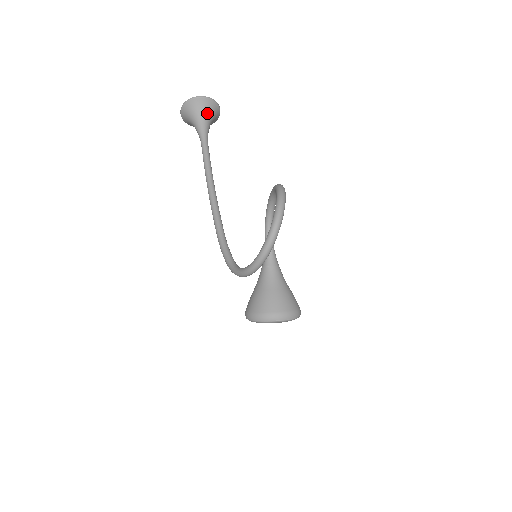
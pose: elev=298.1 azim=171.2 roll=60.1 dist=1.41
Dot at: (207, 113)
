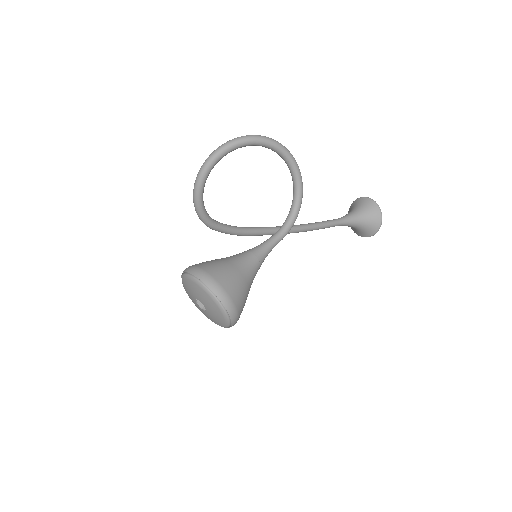
Dot at: (362, 209)
